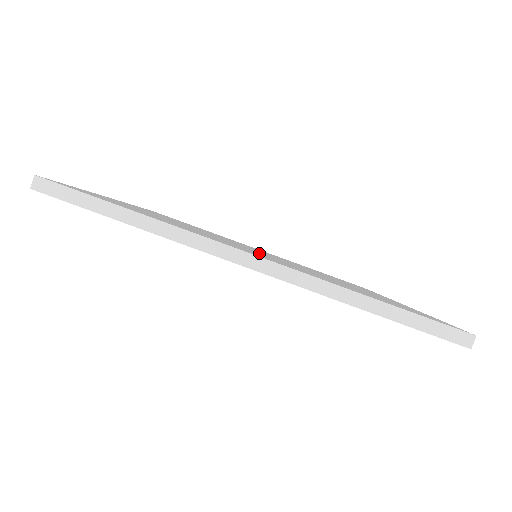
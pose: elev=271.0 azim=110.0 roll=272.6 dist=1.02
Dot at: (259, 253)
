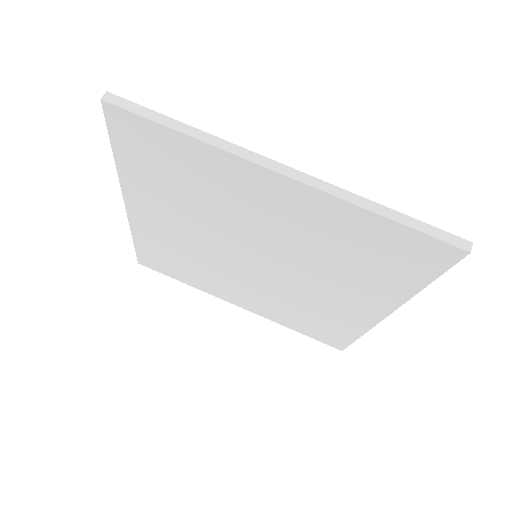
Dot at: occluded
